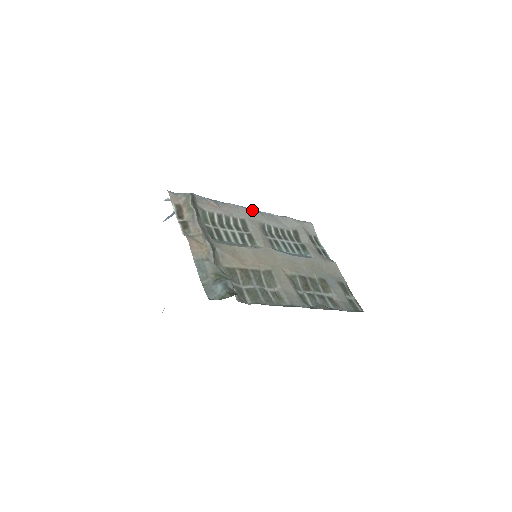
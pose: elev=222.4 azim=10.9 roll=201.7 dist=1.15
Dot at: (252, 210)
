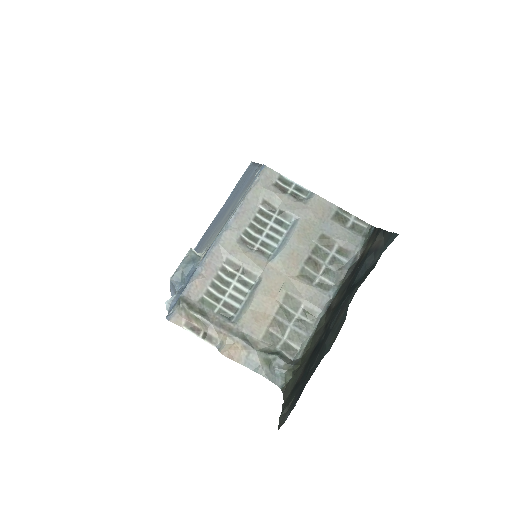
Dot at: (222, 237)
